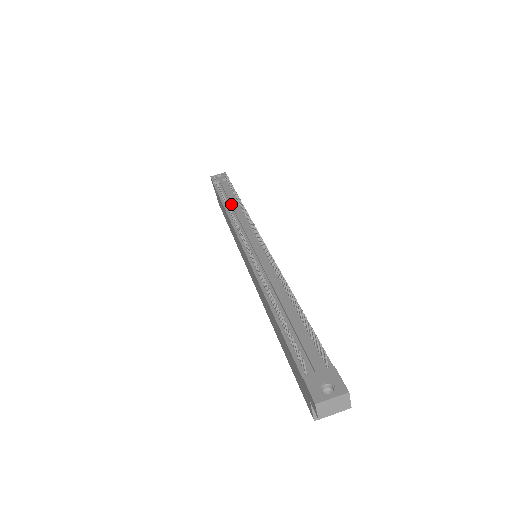
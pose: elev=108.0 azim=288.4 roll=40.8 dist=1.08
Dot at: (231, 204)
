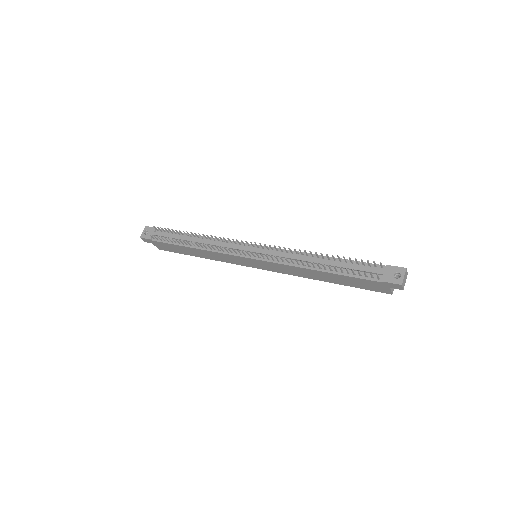
Dot at: occluded
